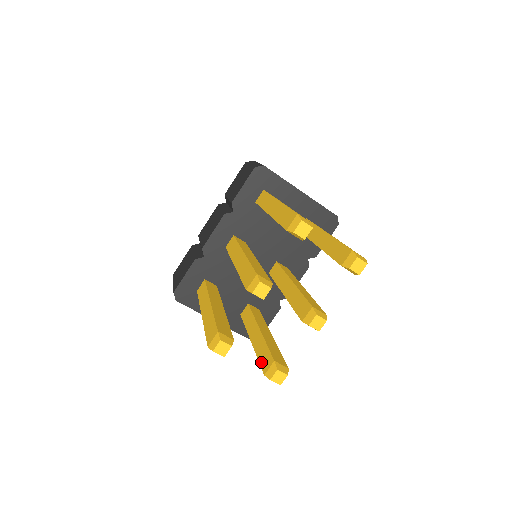
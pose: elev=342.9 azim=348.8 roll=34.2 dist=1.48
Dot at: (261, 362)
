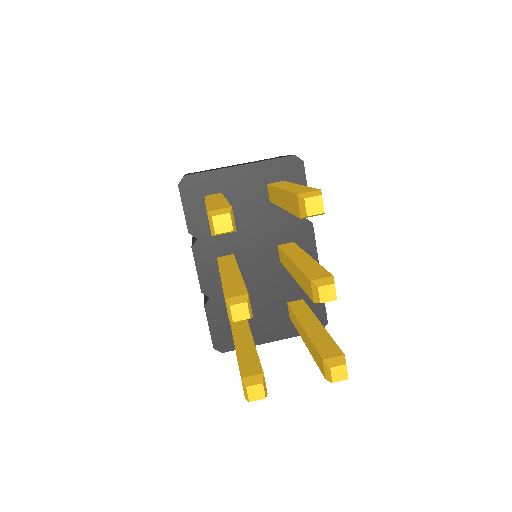
Dot at: (318, 365)
